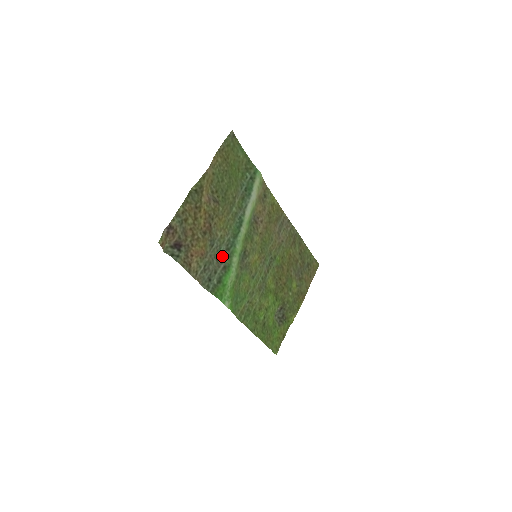
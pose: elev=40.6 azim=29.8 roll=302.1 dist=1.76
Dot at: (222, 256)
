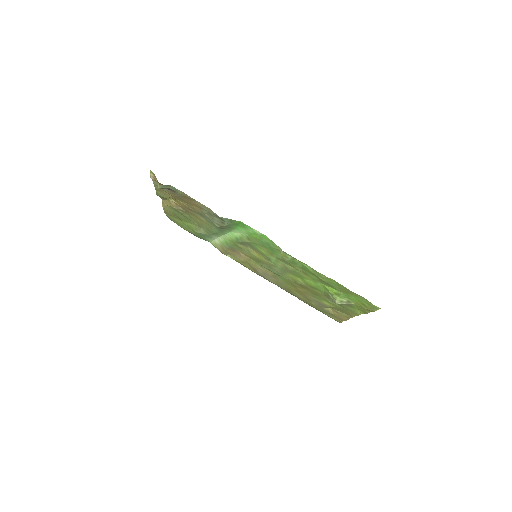
Dot at: (220, 228)
